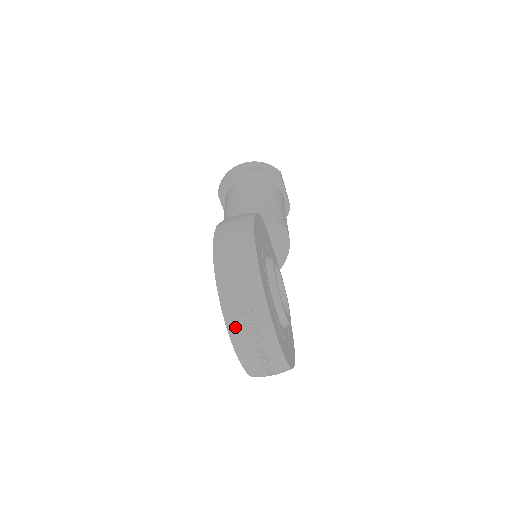
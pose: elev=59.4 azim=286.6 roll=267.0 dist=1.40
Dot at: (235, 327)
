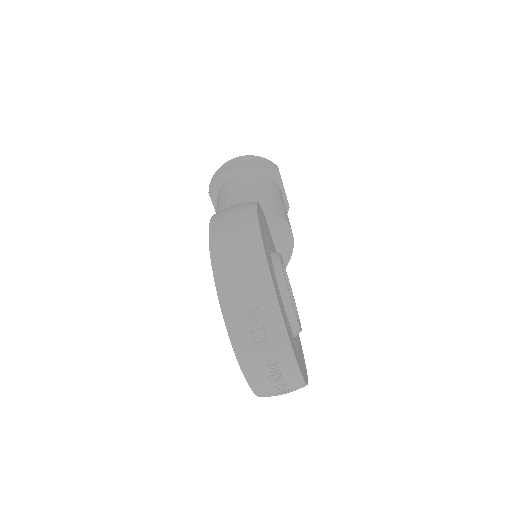
Dot at: (239, 334)
